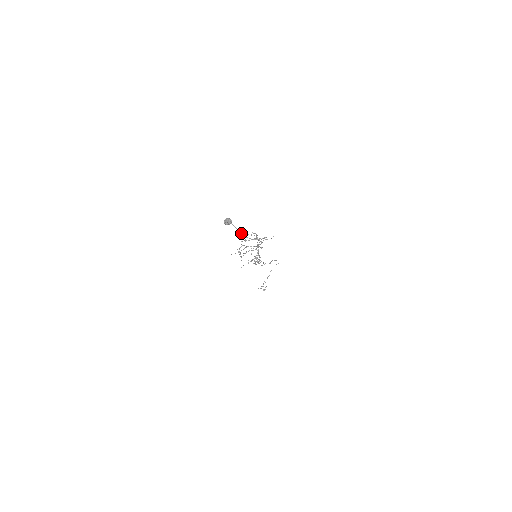
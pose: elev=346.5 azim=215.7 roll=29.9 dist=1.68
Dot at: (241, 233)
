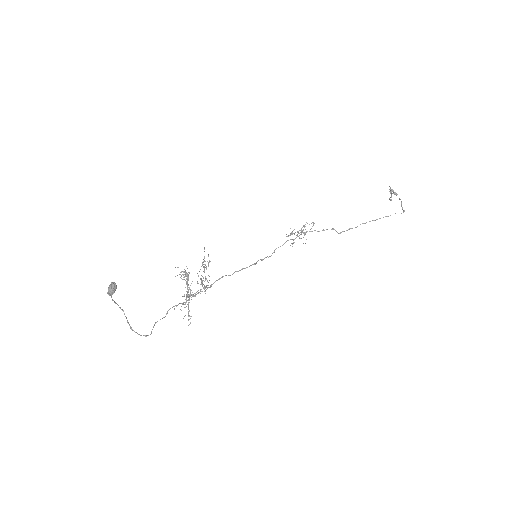
Dot at: occluded
